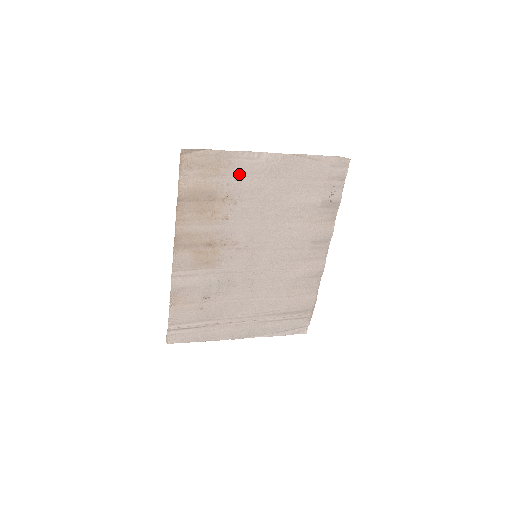
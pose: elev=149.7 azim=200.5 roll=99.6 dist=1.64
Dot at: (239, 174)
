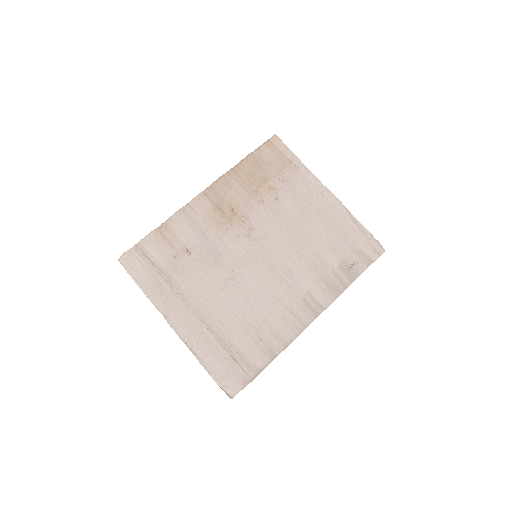
Dot at: (296, 183)
